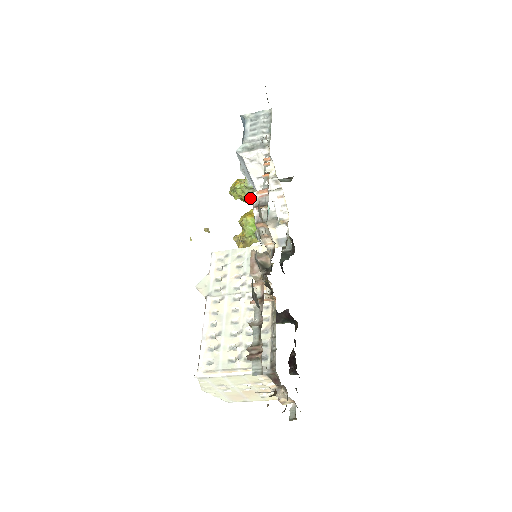
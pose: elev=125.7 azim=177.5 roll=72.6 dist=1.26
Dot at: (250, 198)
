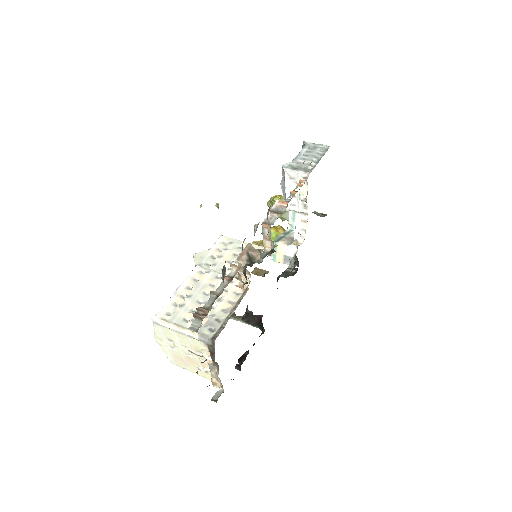
Dot at: (282, 215)
